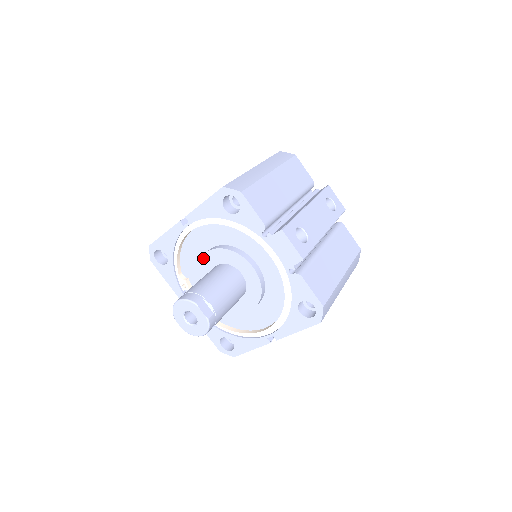
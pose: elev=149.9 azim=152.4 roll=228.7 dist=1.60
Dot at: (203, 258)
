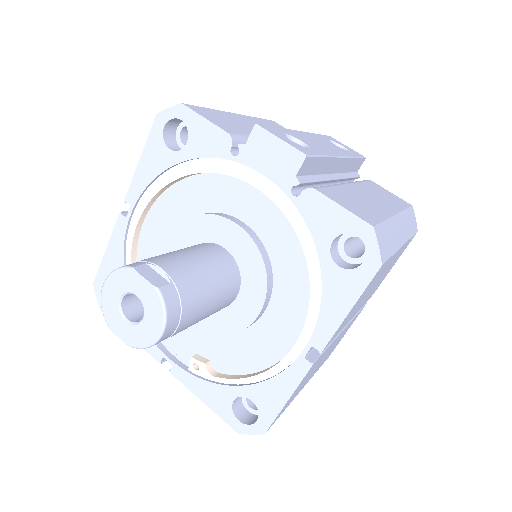
Dot at: occluded
